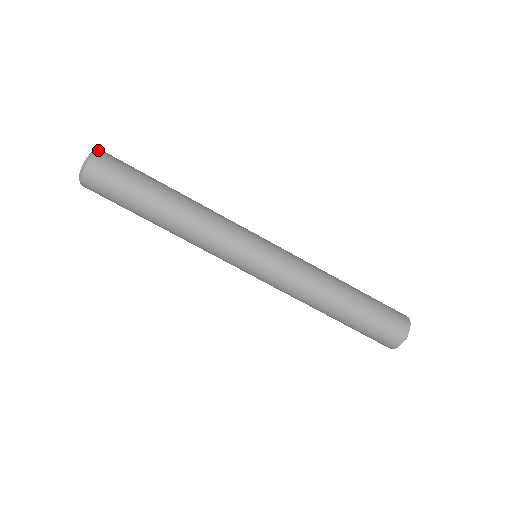
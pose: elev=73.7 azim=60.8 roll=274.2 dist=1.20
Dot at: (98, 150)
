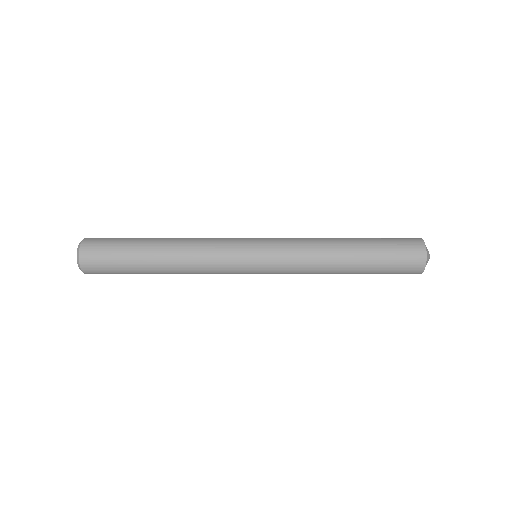
Dot at: (79, 259)
